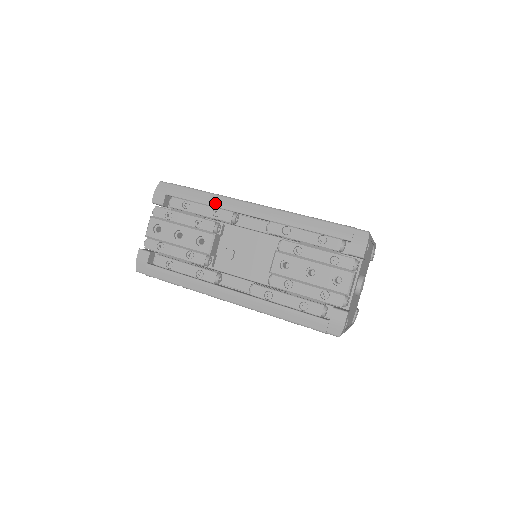
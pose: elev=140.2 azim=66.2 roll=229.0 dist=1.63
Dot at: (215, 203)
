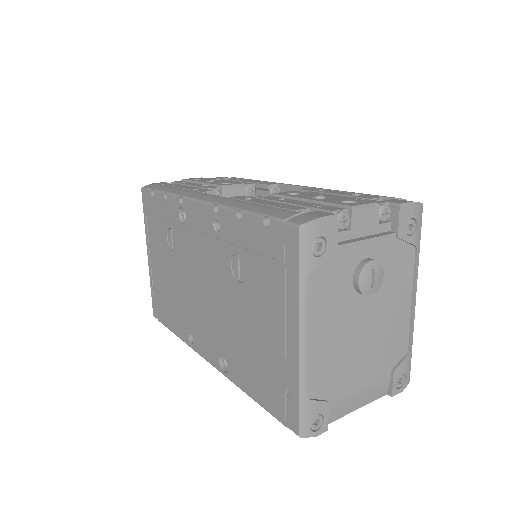
Dot at: occluded
